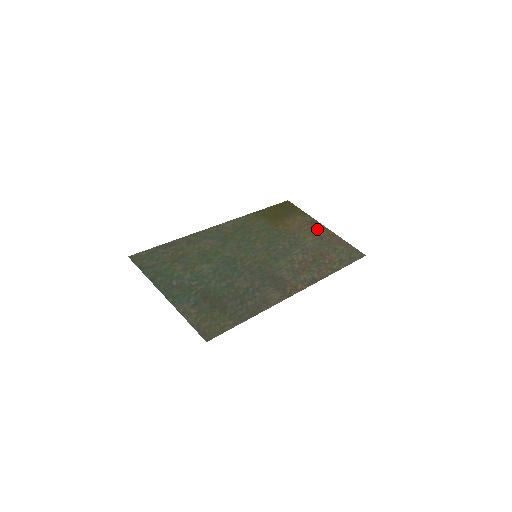
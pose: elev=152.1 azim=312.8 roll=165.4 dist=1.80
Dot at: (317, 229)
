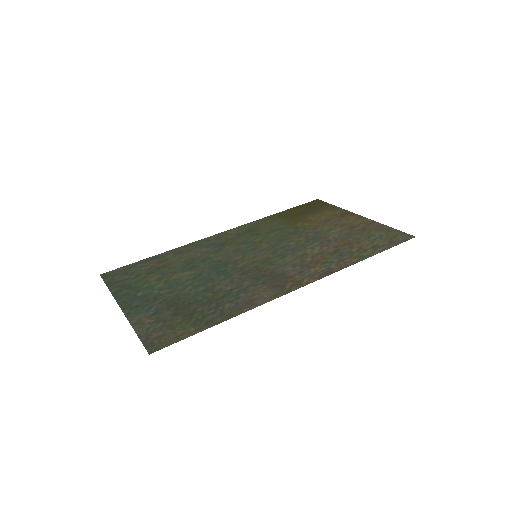
Dot at: (349, 220)
